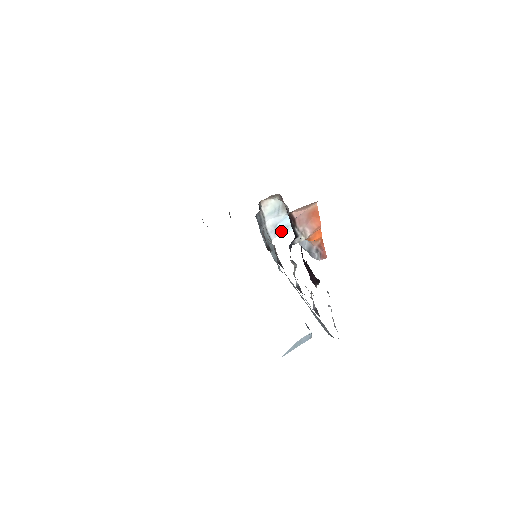
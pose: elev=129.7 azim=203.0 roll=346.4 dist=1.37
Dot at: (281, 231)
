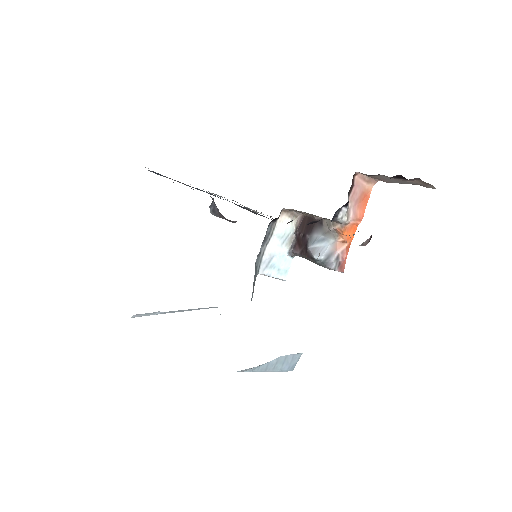
Dot at: (271, 270)
